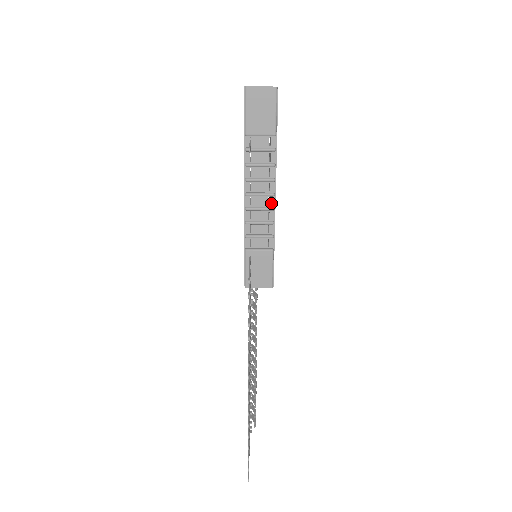
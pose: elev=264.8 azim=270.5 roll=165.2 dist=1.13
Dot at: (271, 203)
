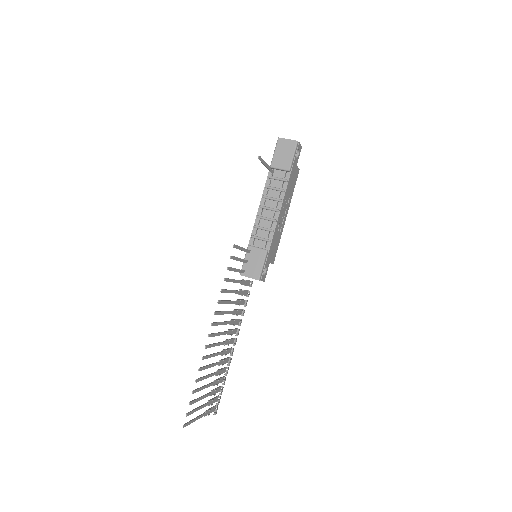
Dot at: (275, 217)
